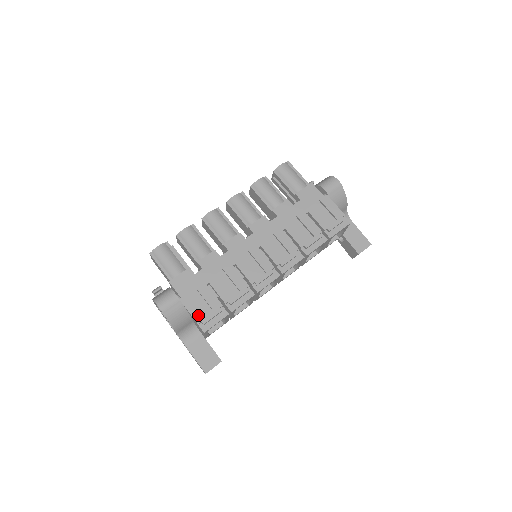
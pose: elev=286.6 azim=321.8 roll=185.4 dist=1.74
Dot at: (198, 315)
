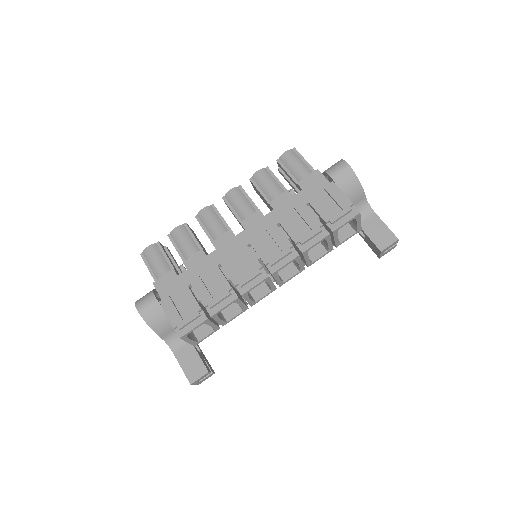
Dot at: (175, 319)
